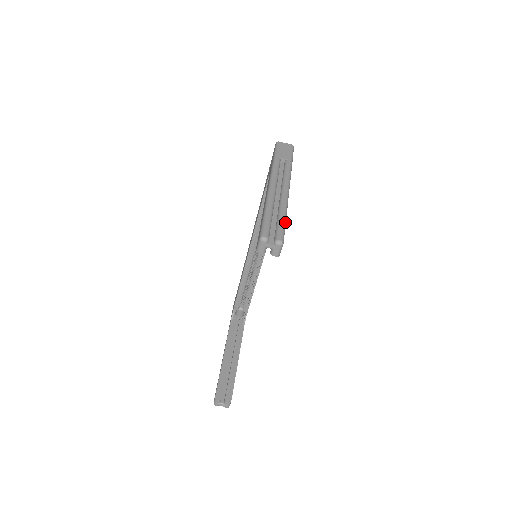
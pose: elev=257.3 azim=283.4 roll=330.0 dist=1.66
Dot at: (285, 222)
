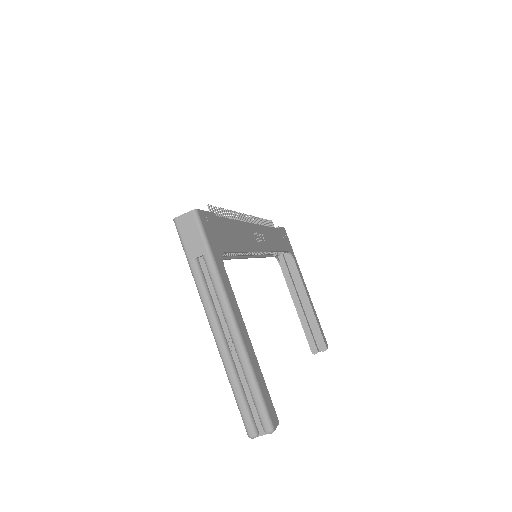
Dot at: (259, 392)
